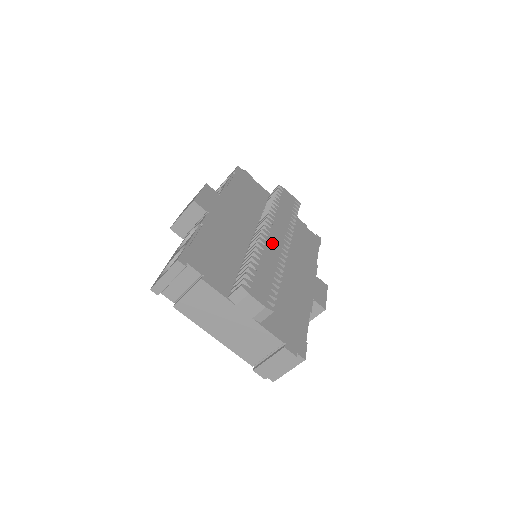
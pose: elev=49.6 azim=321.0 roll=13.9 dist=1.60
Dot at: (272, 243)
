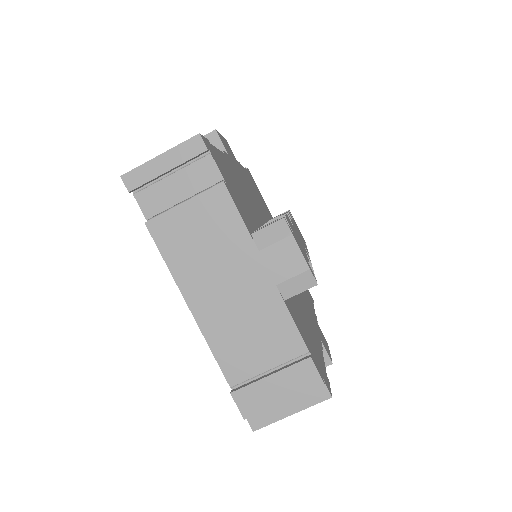
Dot at: (297, 233)
